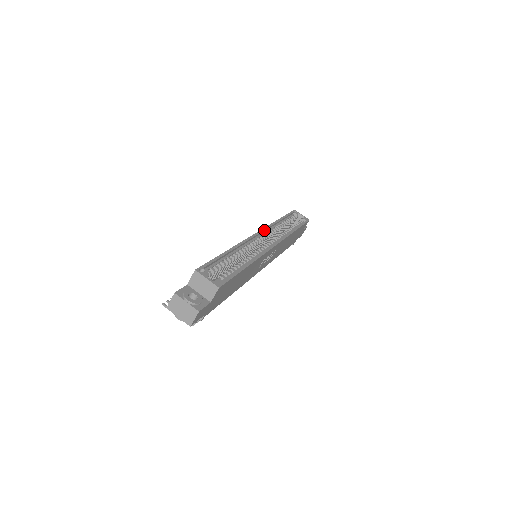
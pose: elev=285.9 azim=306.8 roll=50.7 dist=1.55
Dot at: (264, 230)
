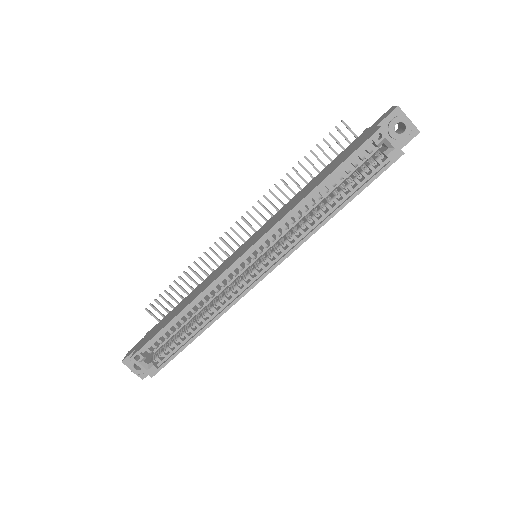
Dot at: (261, 241)
